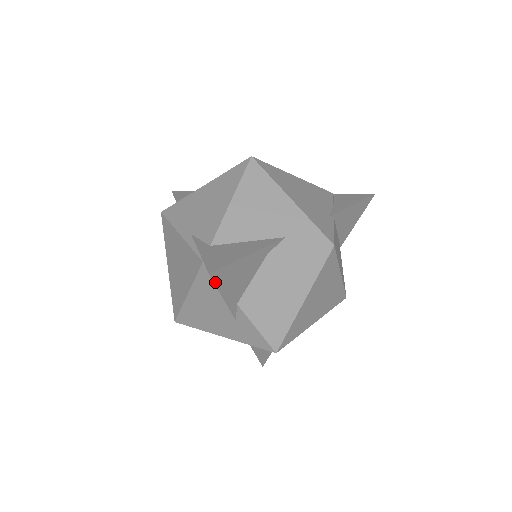
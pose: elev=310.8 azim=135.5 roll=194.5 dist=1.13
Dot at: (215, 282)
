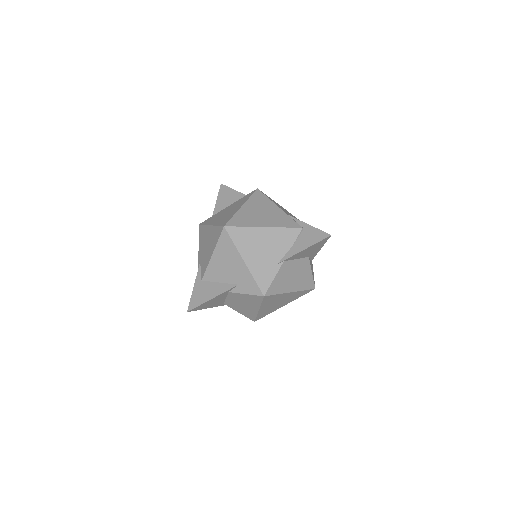
Dot at: (195, 310)
